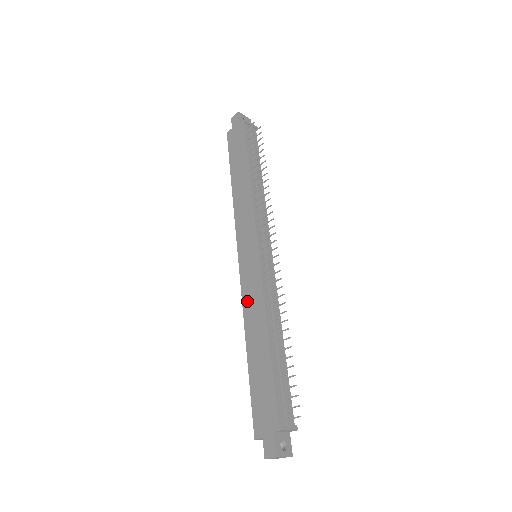
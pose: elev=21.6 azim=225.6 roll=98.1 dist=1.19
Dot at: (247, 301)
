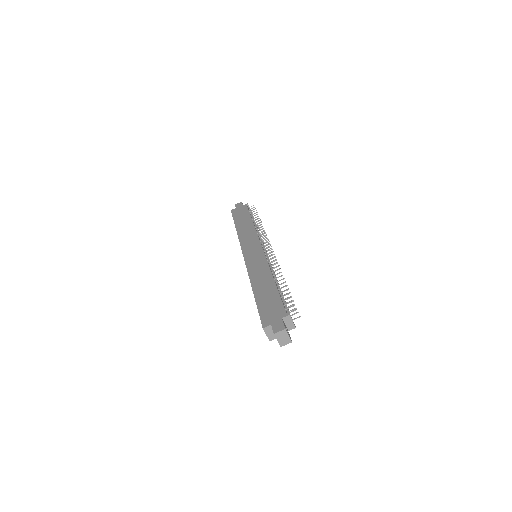
Dot at: (252, 269)
